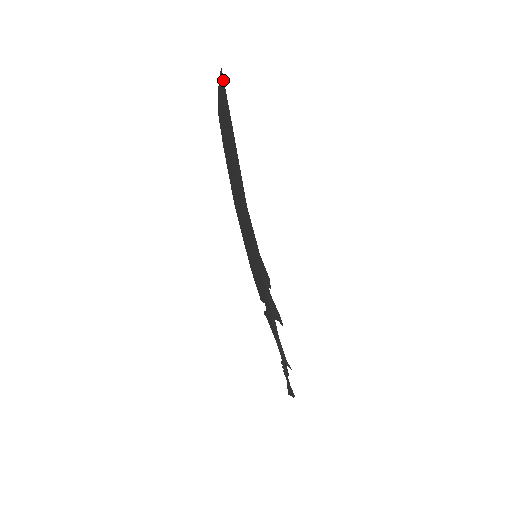
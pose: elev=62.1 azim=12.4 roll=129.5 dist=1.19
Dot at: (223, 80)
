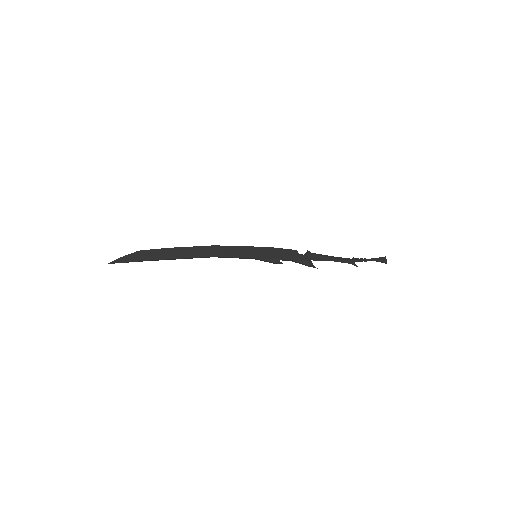
Dot at: occluded
